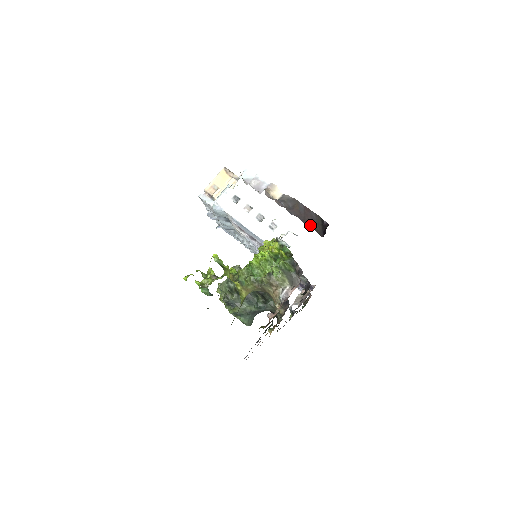
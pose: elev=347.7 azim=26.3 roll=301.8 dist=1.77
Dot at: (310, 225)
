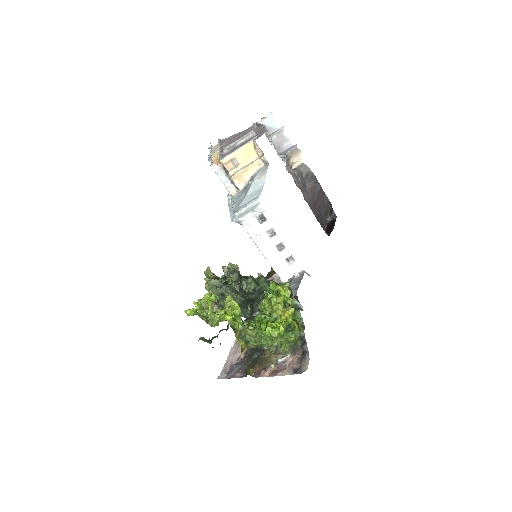
Dot at: (318, 215)
